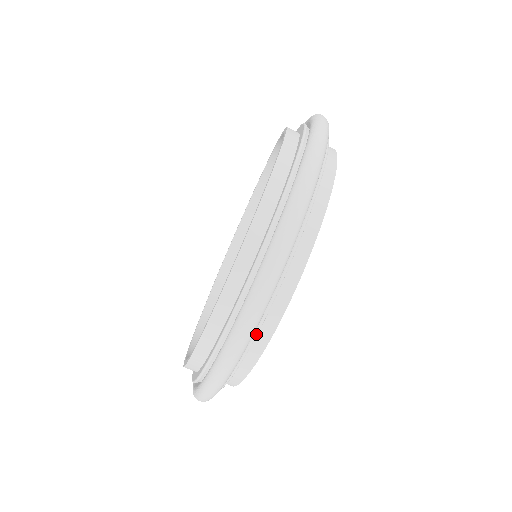
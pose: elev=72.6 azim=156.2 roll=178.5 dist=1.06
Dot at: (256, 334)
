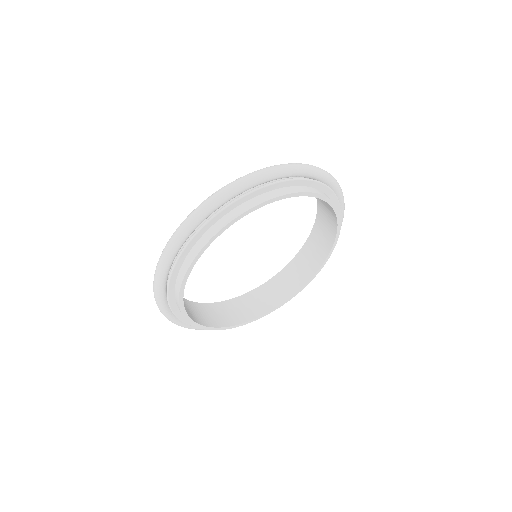
Dot at: (227, 205)
